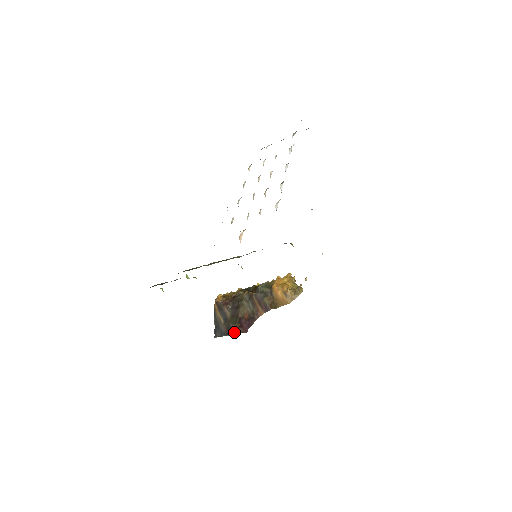
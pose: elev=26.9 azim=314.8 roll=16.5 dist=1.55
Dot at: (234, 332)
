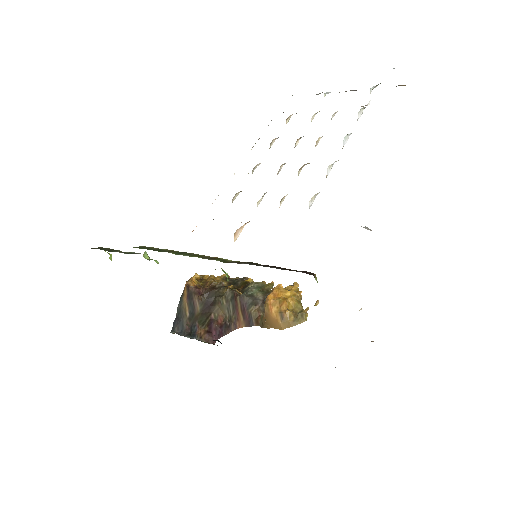
Dot at: (197, 336)
